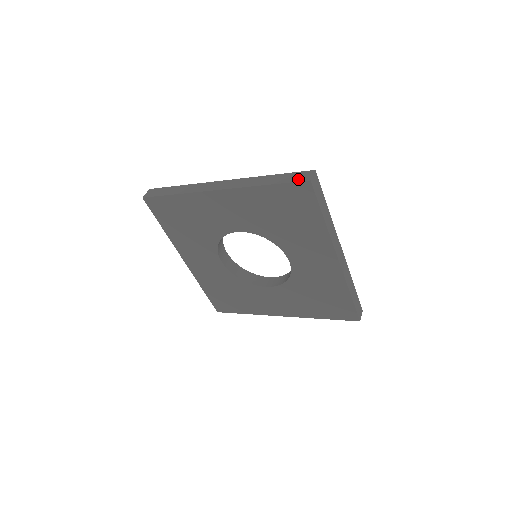
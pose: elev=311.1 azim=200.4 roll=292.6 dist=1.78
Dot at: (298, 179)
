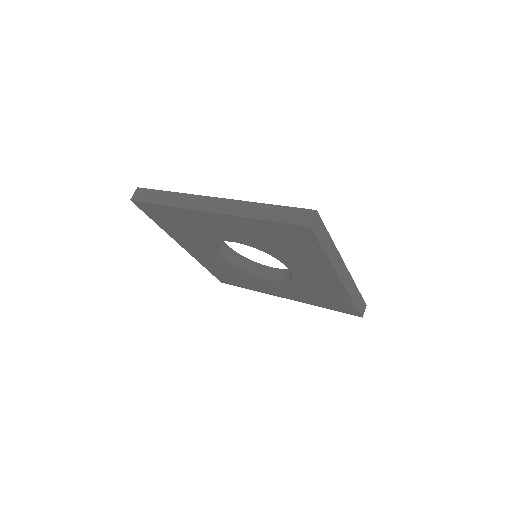
Dot at: (297, 221)
